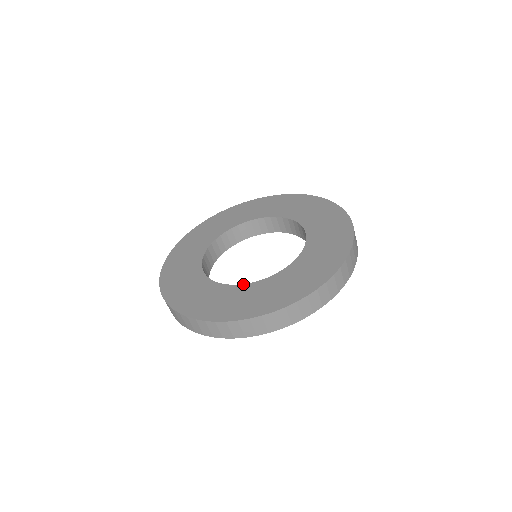
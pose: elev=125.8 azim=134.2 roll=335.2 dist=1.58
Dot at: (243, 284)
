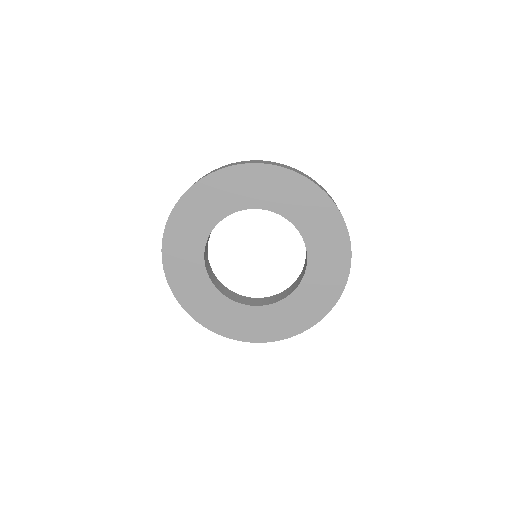
Dot at: occluded
